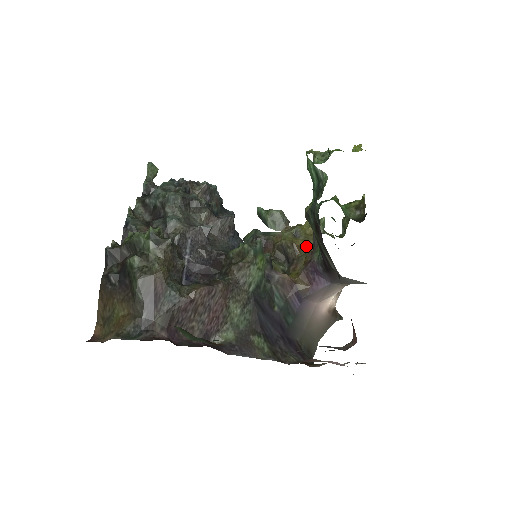
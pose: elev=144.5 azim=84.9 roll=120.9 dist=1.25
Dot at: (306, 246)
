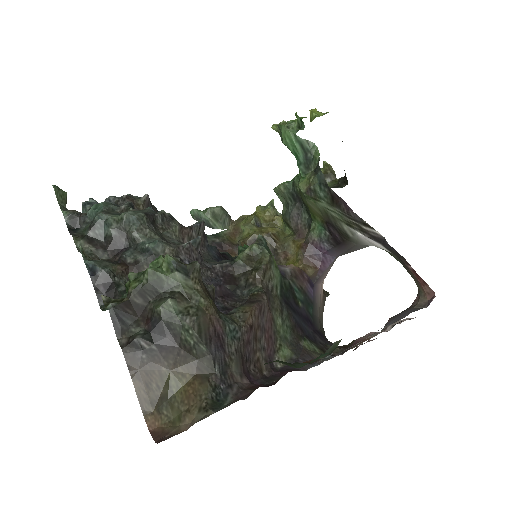
Dot at: (278, 232)
